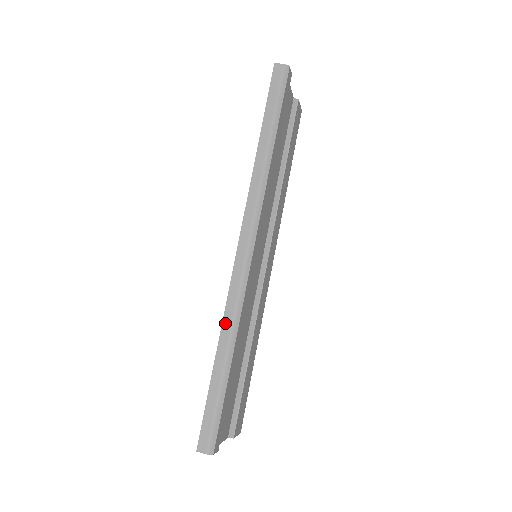
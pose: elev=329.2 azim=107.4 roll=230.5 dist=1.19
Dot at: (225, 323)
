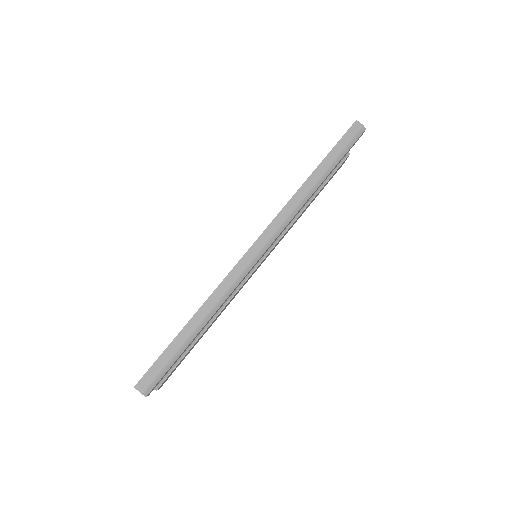
Dot at: (212, 297)
